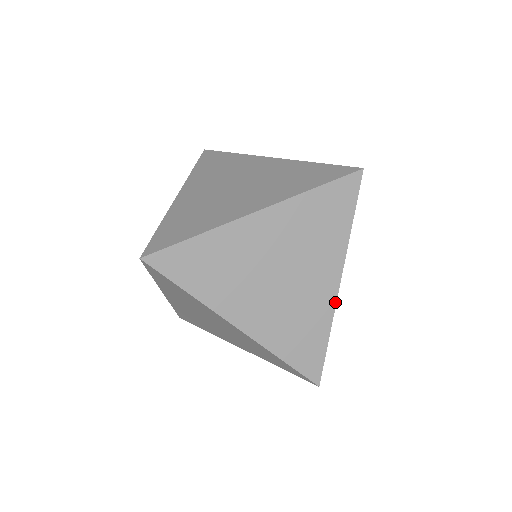
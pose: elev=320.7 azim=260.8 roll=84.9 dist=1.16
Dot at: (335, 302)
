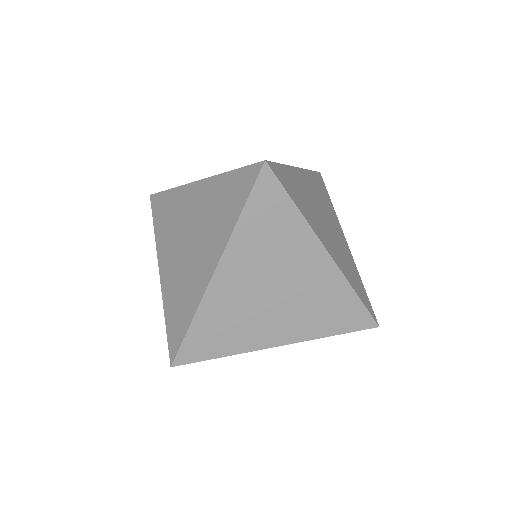
Dot at: (352, 256)
